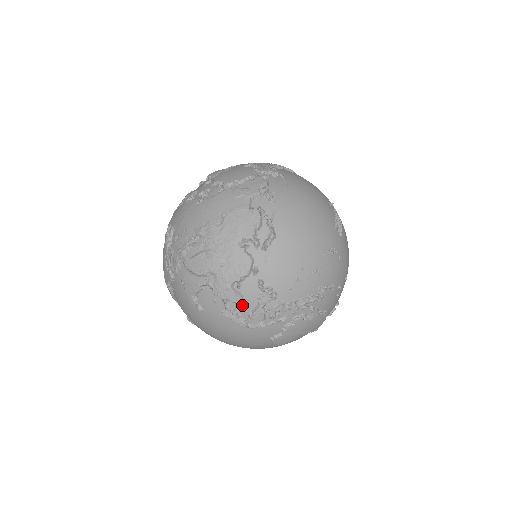
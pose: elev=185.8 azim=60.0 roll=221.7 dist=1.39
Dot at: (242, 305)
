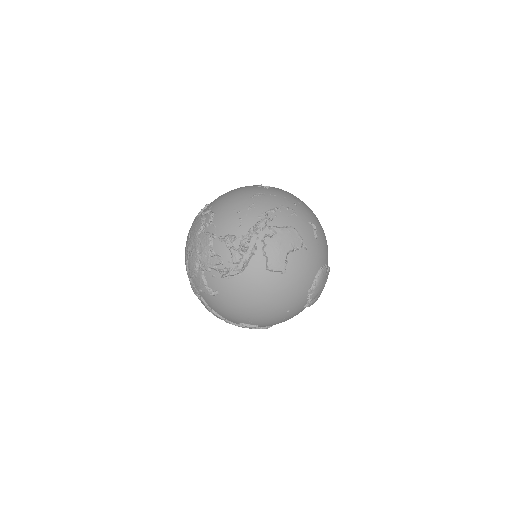
Dot at: (224, 261)
